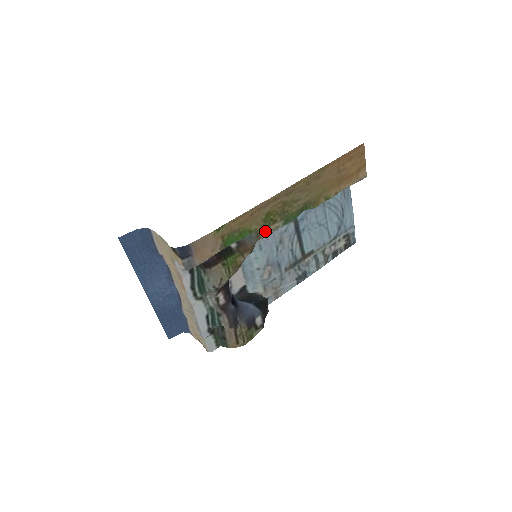
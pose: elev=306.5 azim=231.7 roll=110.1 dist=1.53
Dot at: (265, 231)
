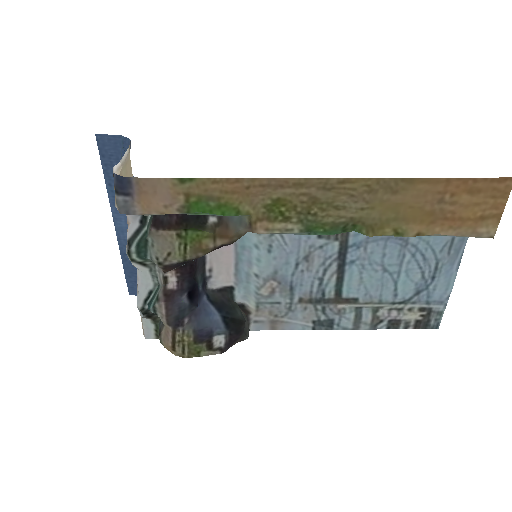
Dot at: (265, 224)
